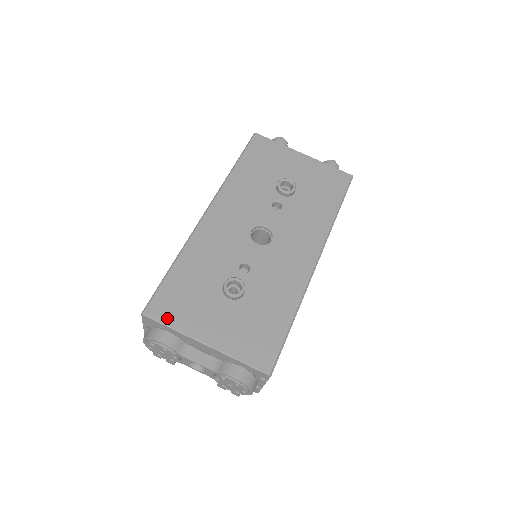
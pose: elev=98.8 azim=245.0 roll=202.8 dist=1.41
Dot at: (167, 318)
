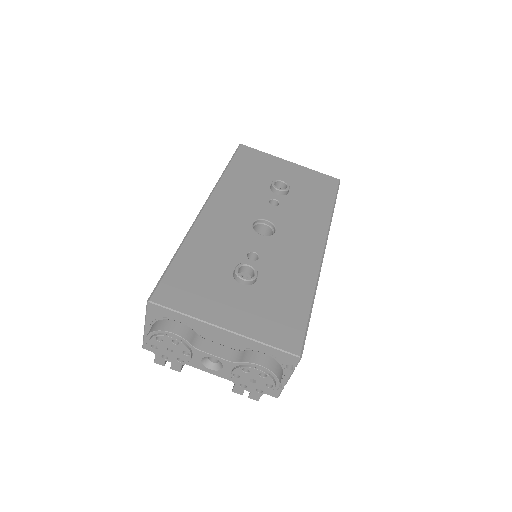
Dot at: (177, 304)
